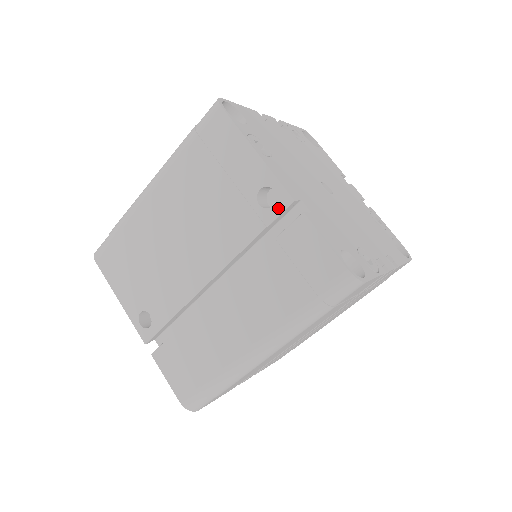
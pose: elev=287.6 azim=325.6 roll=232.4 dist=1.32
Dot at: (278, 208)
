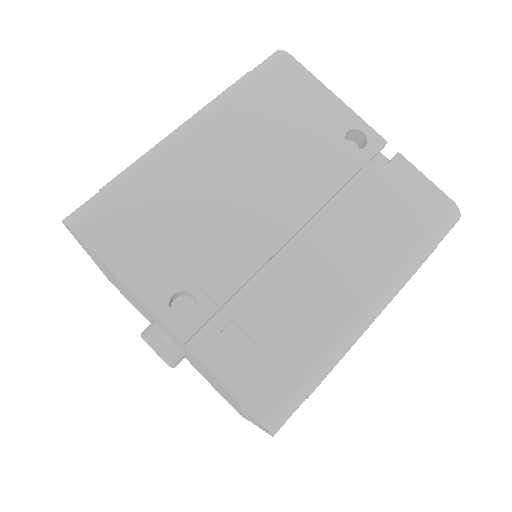
Dot at: (372, 149)
